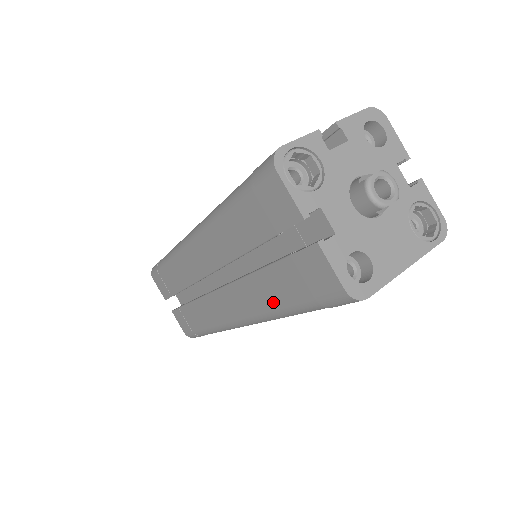
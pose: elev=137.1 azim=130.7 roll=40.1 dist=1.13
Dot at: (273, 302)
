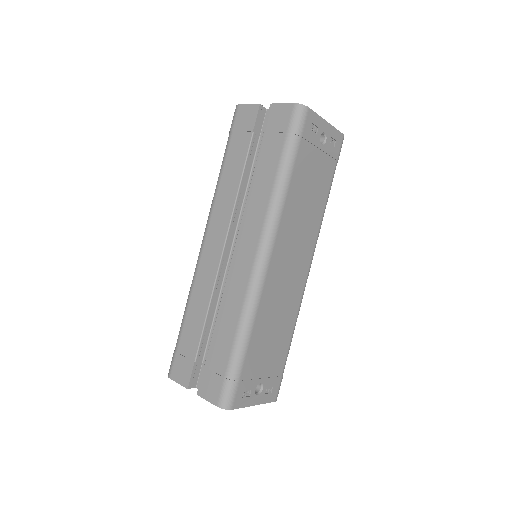
Dot at: (270, 181)
